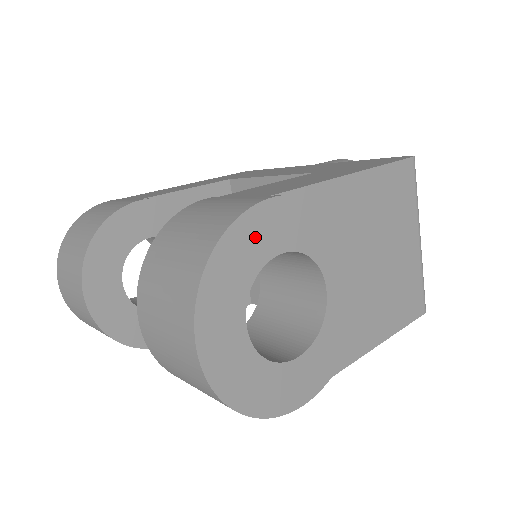
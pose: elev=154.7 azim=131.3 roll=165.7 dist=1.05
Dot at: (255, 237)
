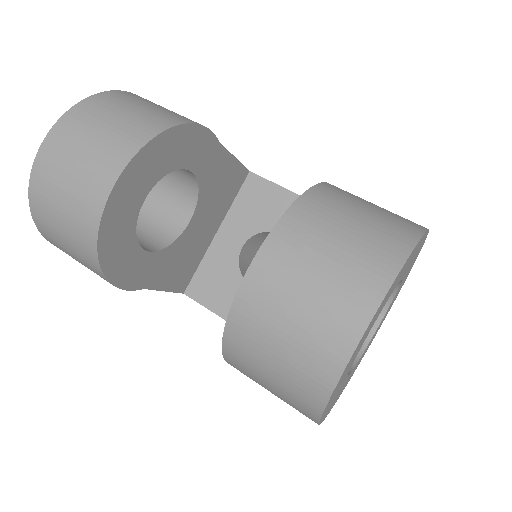
Dot at: (414, 255)
